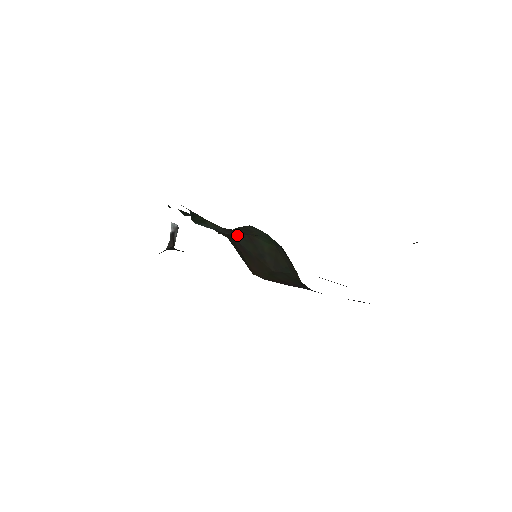
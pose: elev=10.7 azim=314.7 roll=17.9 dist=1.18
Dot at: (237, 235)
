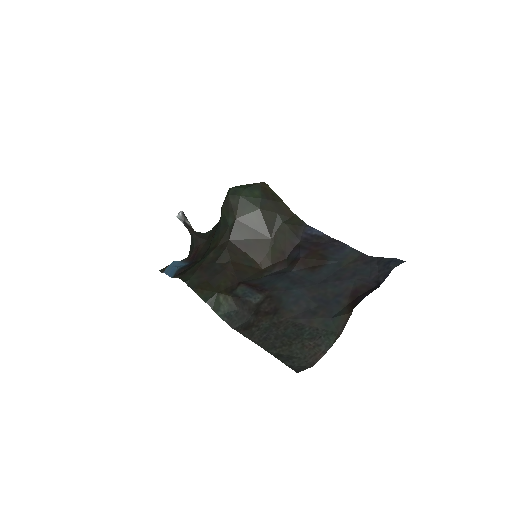
Dot at: (231, 232)
